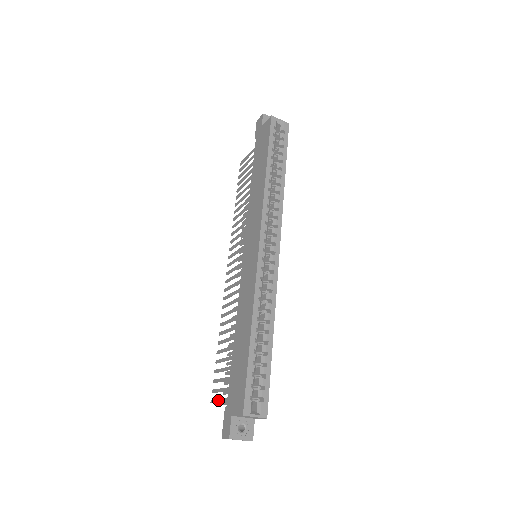
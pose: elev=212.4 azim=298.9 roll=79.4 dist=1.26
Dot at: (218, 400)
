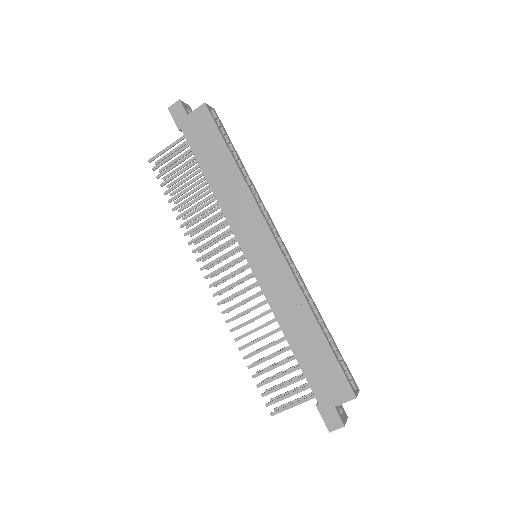
Dot at: (288, 407)
